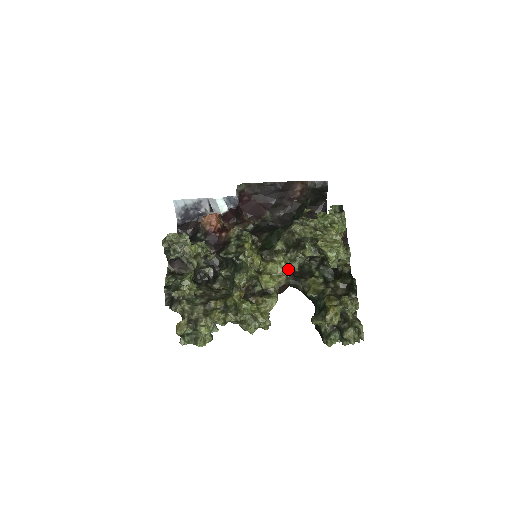
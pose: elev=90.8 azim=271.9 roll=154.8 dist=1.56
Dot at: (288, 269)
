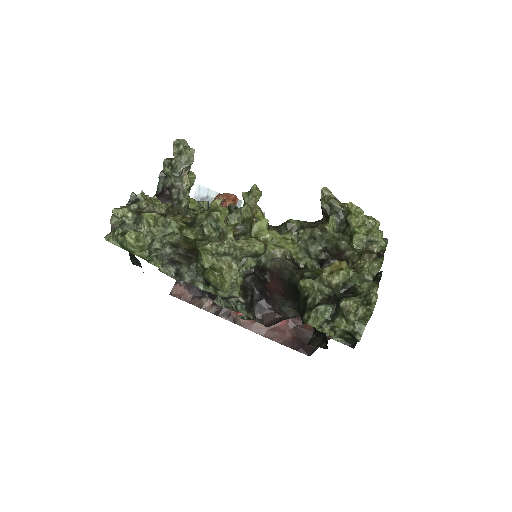
Dot at: (292, 257)
